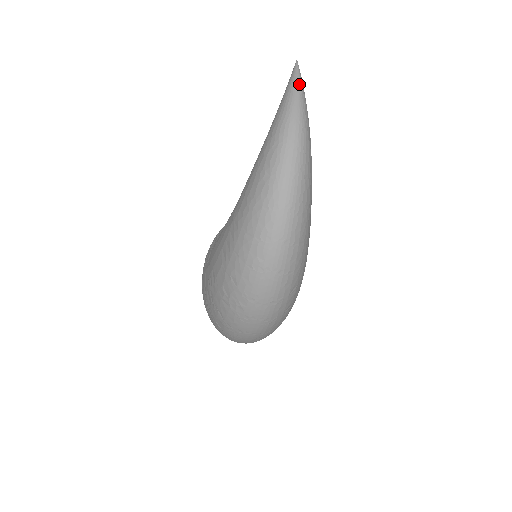
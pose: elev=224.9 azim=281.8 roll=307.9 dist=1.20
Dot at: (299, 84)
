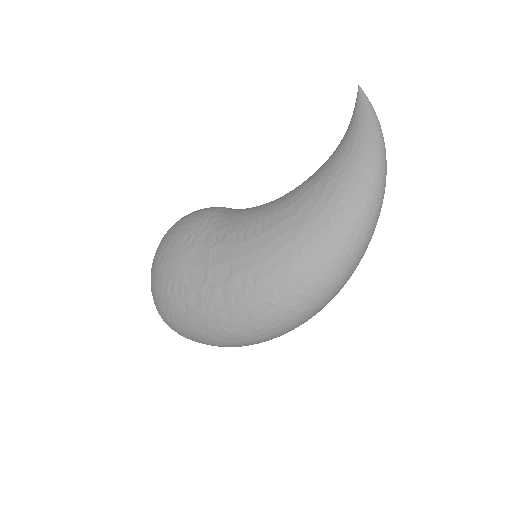
Dot at: occluded
